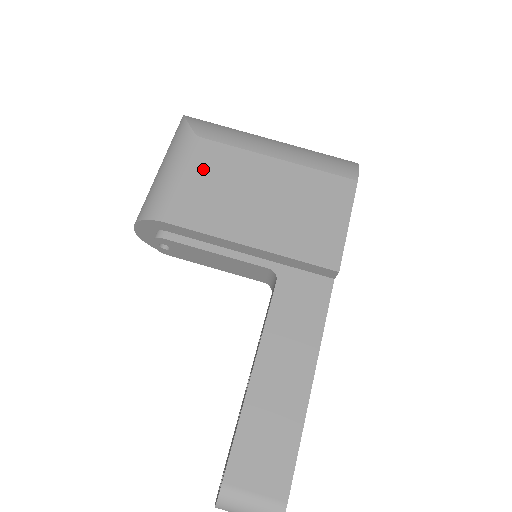
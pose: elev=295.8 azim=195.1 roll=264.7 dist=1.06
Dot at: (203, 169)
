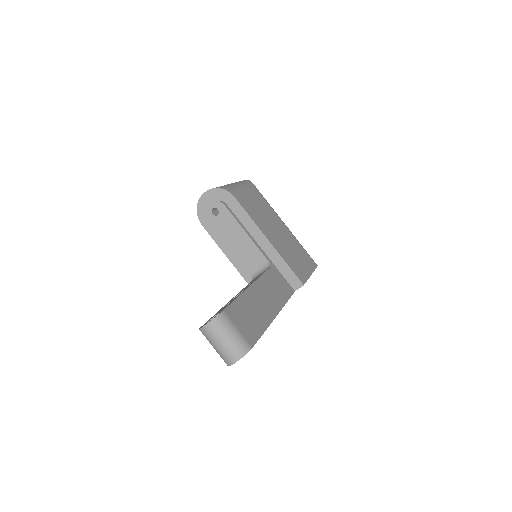
Dot at: (256, 199)
